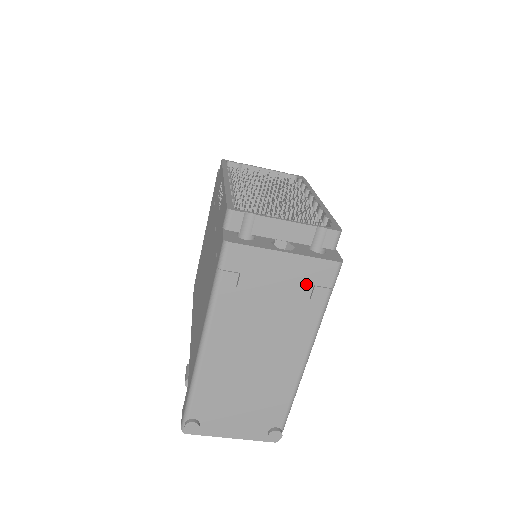
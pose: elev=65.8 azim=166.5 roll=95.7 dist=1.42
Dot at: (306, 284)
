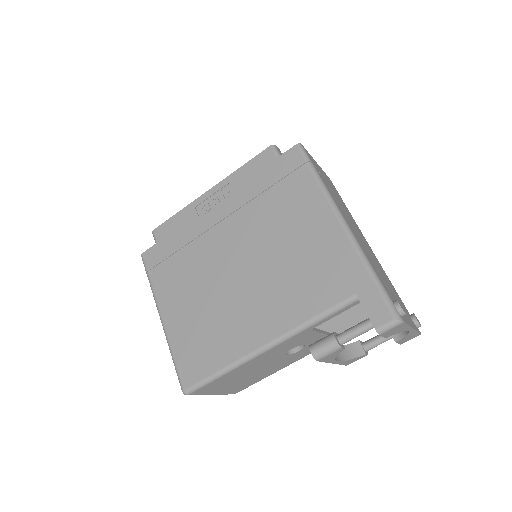
Dot at: (334, 189)
